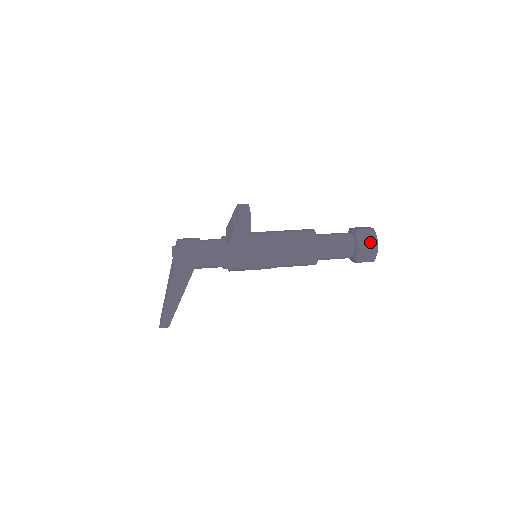
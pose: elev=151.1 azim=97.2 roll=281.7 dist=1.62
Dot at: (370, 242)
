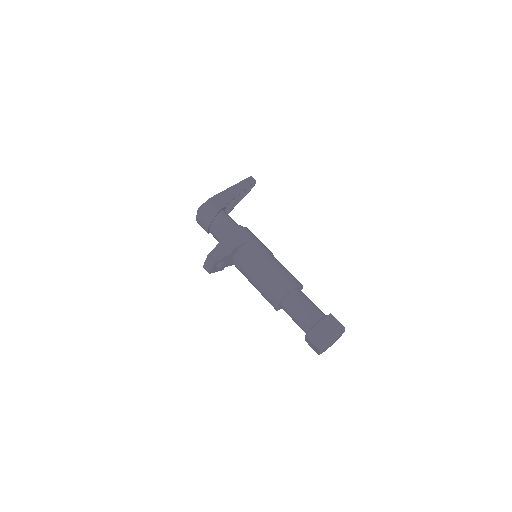
Dot at: (313, 348)
